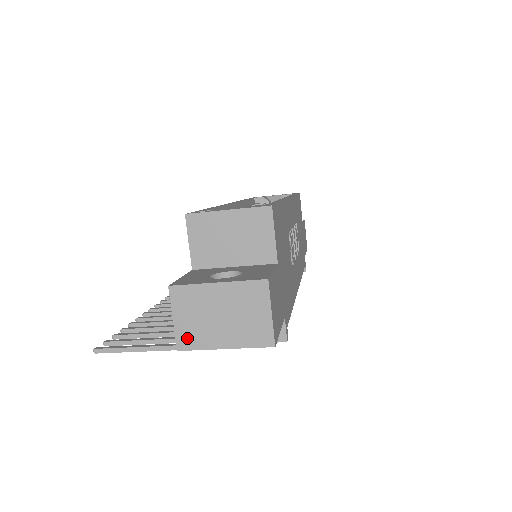
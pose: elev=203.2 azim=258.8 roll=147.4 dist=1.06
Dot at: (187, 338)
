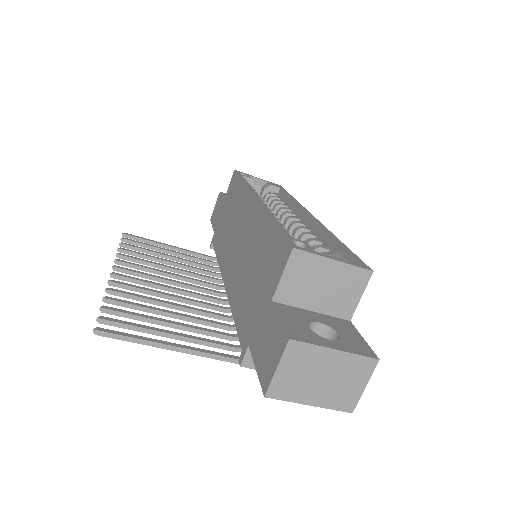
Dot at: (280, 388)
